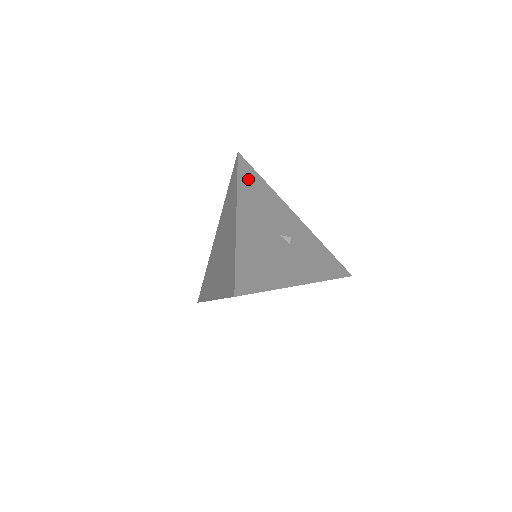
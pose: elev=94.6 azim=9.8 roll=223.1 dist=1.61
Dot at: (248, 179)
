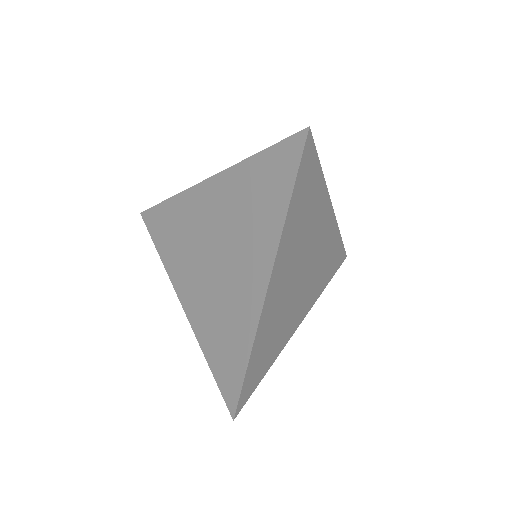
Dot at: occluded
